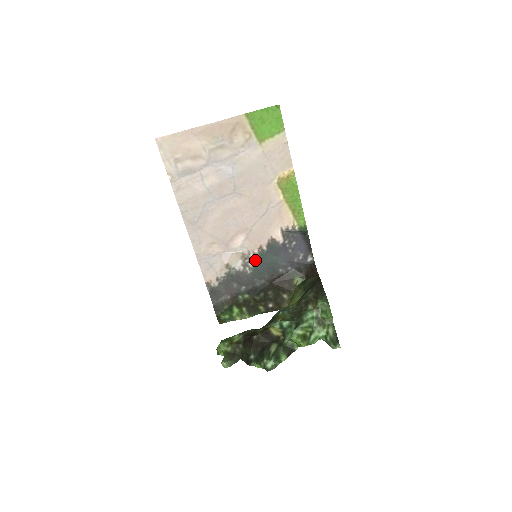
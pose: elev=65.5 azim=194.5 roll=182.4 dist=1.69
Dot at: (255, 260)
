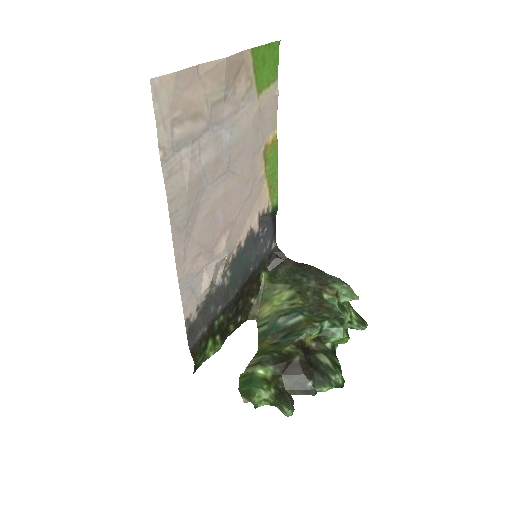
Dot at: (233, 264)
